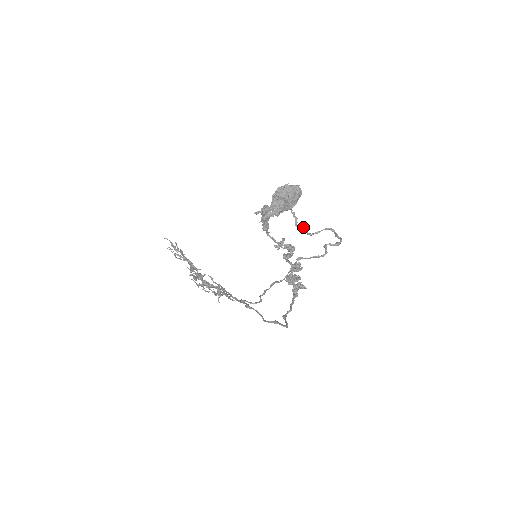
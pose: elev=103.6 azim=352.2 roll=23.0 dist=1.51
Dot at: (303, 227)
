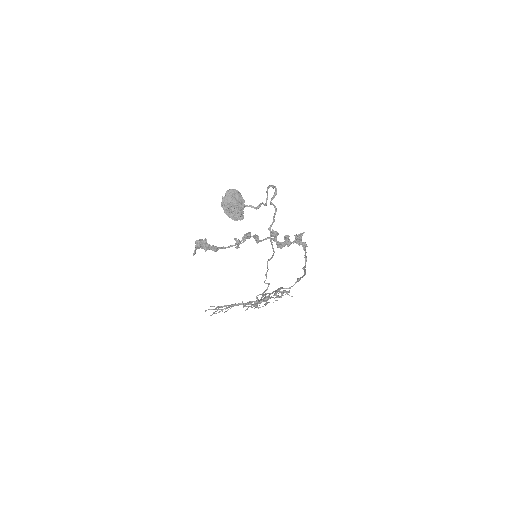
Dot at: (260, 205)
